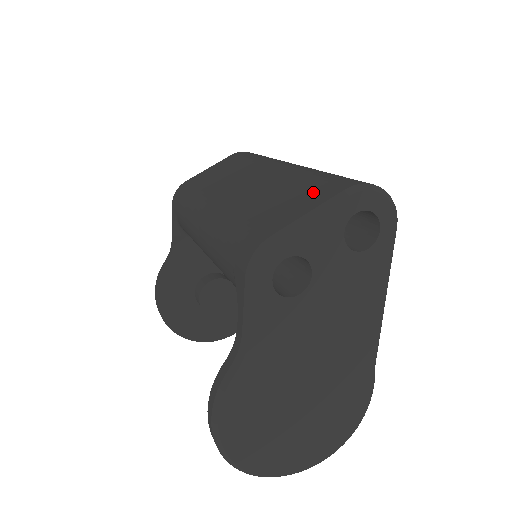
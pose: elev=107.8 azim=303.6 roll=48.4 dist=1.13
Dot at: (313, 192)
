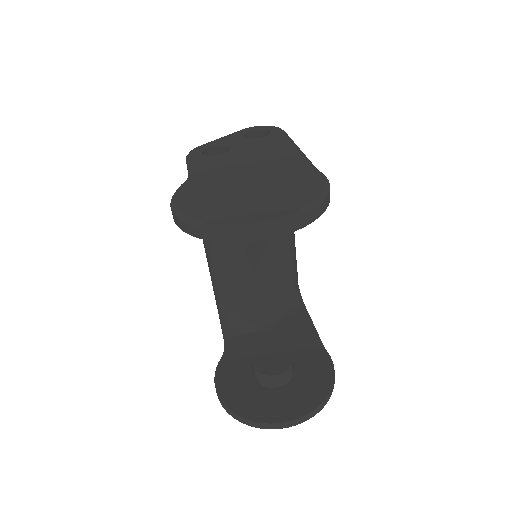
Dot at: occluded
